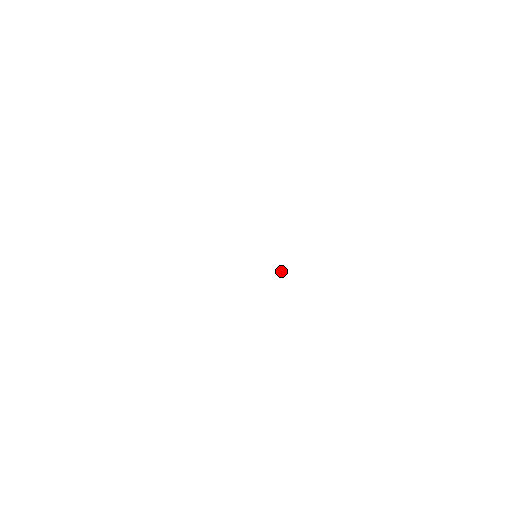
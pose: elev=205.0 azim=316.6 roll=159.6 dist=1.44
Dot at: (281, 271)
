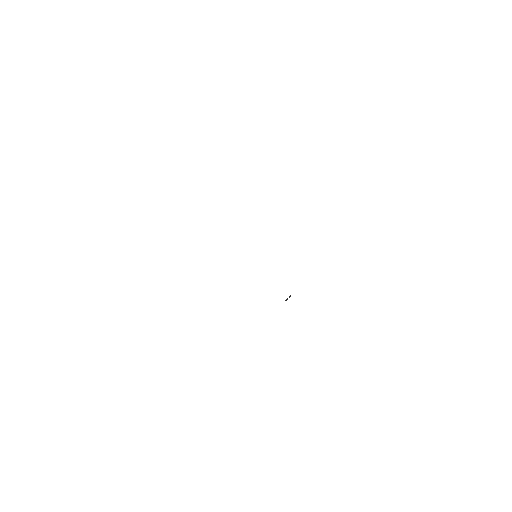
Dot at: (286, 300)
